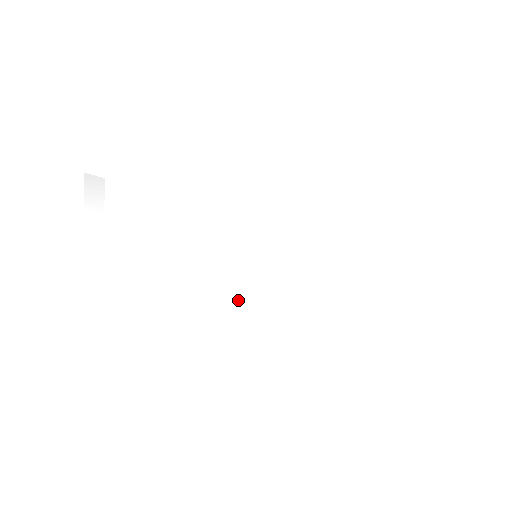
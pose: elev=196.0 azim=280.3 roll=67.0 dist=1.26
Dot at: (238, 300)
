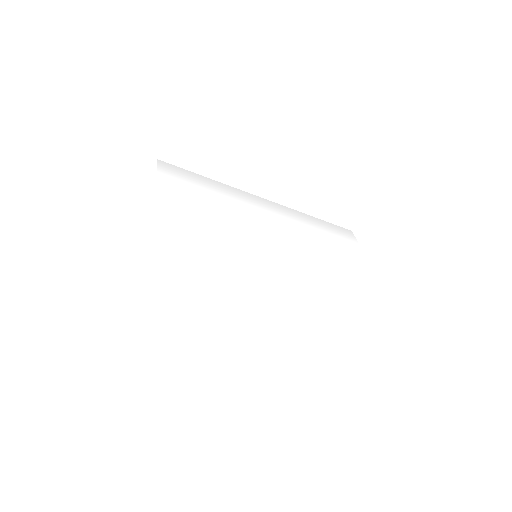
Dot at: (264, 239)
